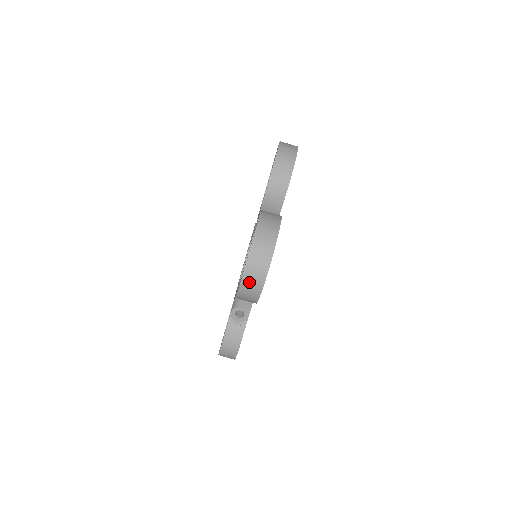
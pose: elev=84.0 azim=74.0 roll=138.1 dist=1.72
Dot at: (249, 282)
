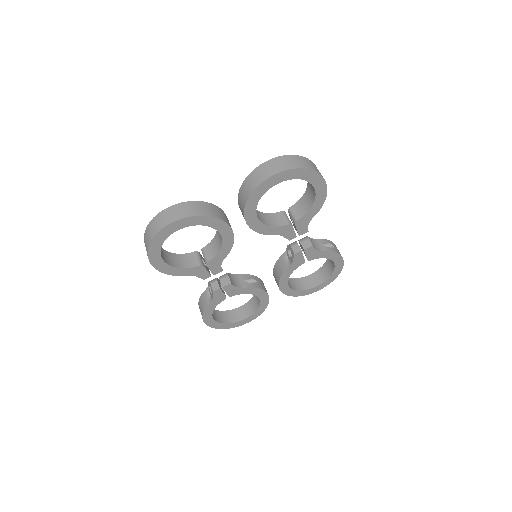
Dot at: occluded
